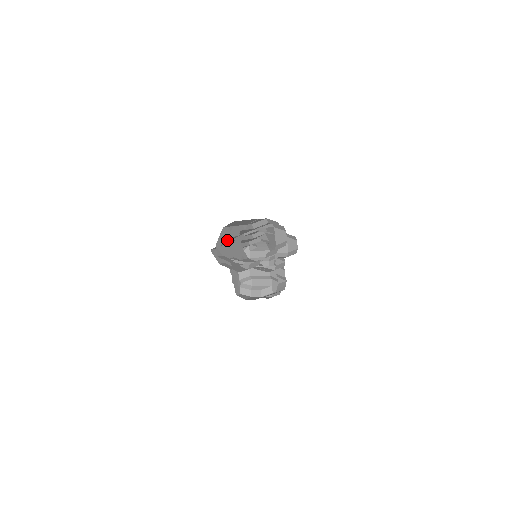
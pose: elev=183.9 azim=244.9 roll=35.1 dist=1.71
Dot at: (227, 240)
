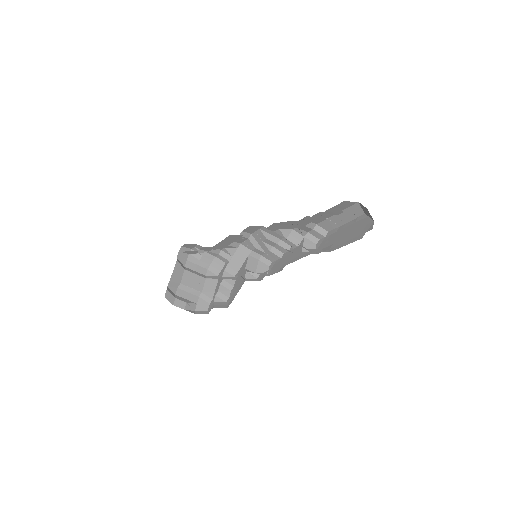
Dot at: occluded
